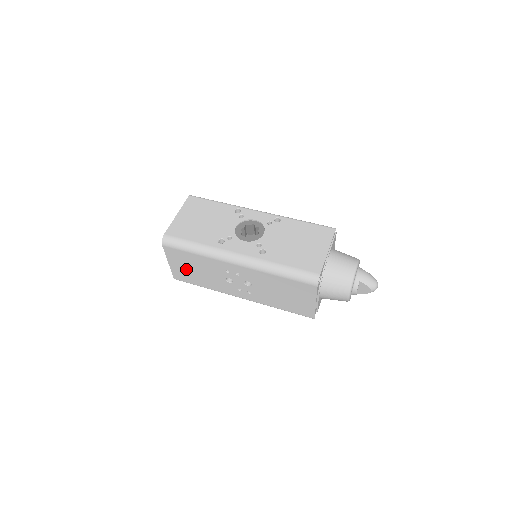
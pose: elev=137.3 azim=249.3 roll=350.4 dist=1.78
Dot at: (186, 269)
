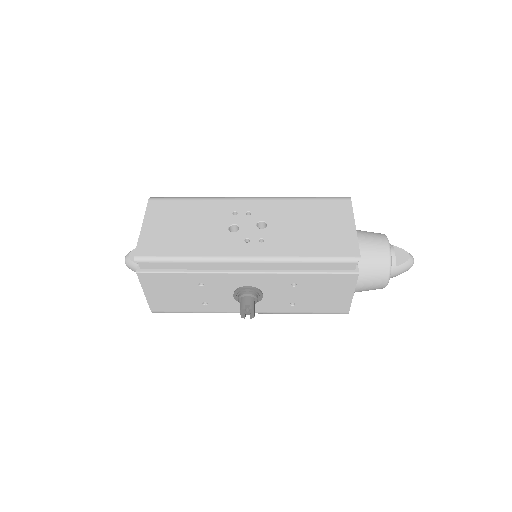
Dot at: (168, 229)
